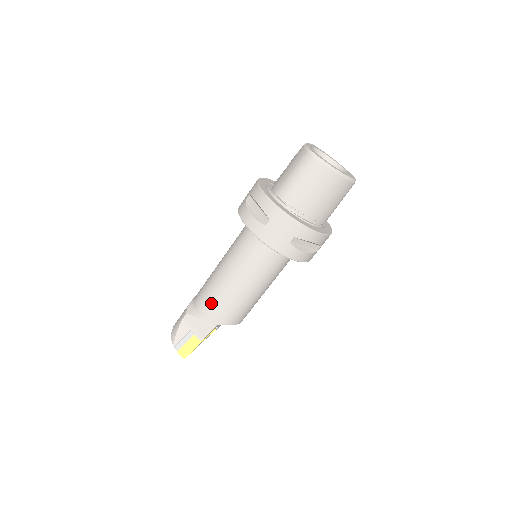
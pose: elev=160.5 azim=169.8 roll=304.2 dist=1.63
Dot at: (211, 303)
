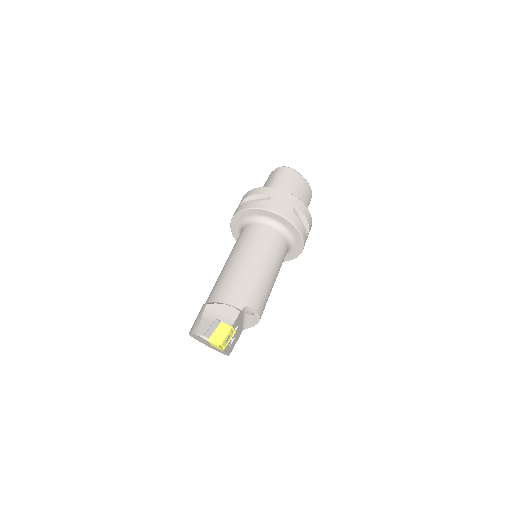
Dot at: (232, 286)
